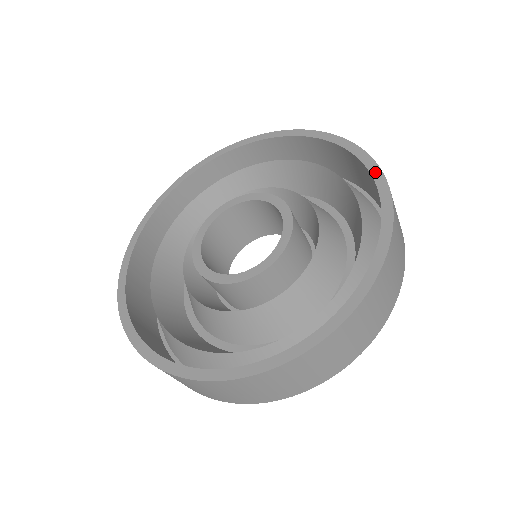
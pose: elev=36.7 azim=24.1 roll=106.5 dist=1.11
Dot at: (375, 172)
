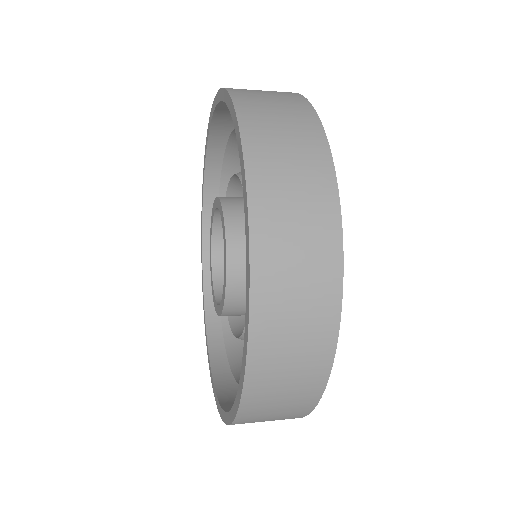
Dot at: (236, 402)
